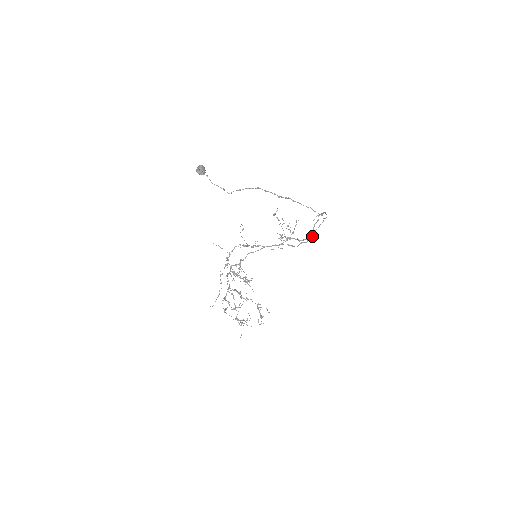
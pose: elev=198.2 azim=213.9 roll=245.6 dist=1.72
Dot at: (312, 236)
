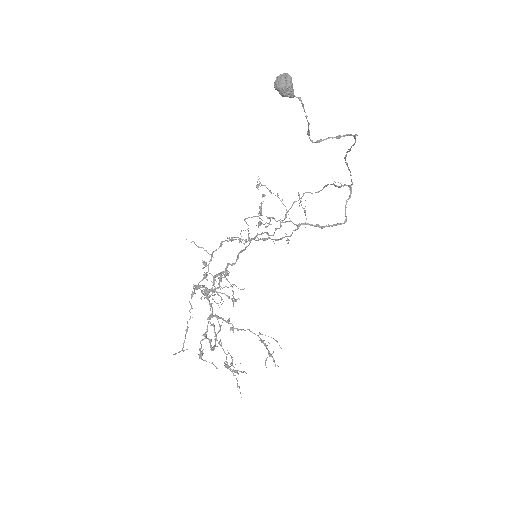
Dot at: (346, 220)
